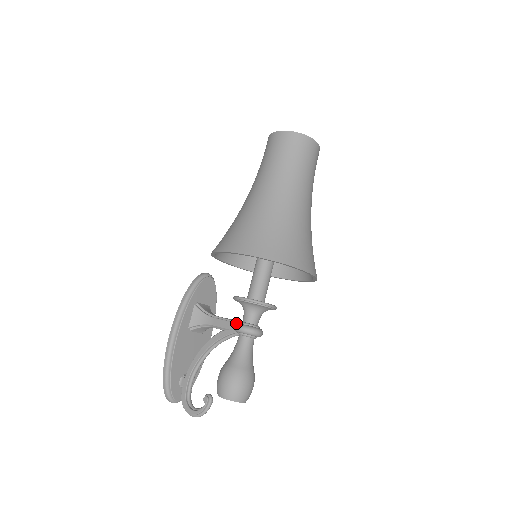
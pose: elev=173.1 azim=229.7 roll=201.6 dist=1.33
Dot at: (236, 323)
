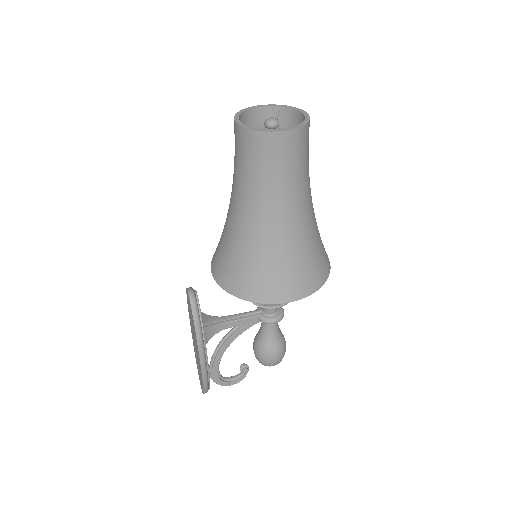
Dot at: (258, 316)
